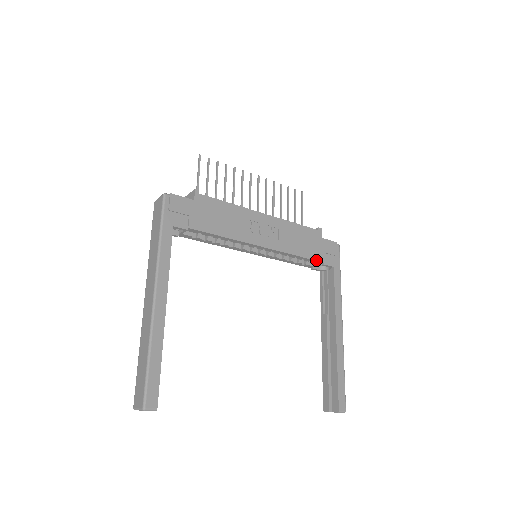
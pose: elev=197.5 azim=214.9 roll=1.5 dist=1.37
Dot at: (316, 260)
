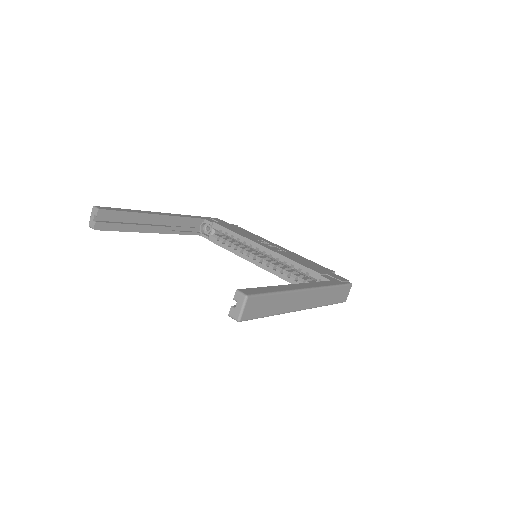
Dot at: (312, 269)
